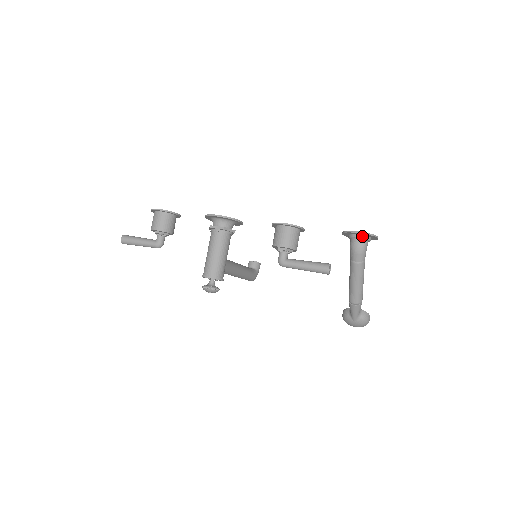
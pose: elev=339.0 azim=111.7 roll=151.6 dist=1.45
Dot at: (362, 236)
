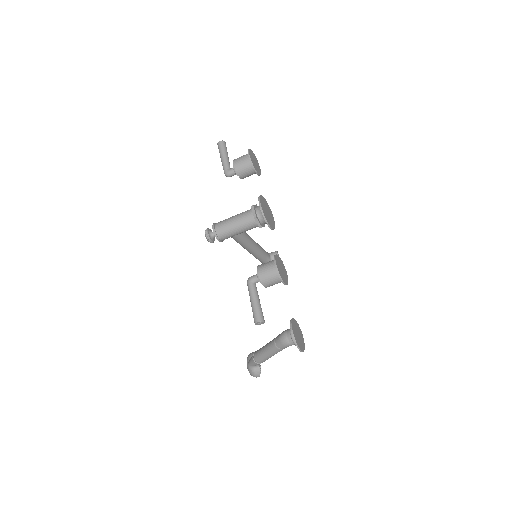
Dot at: (293, 337)
